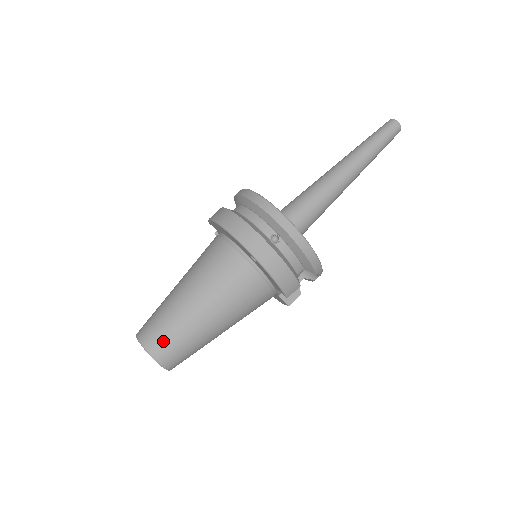
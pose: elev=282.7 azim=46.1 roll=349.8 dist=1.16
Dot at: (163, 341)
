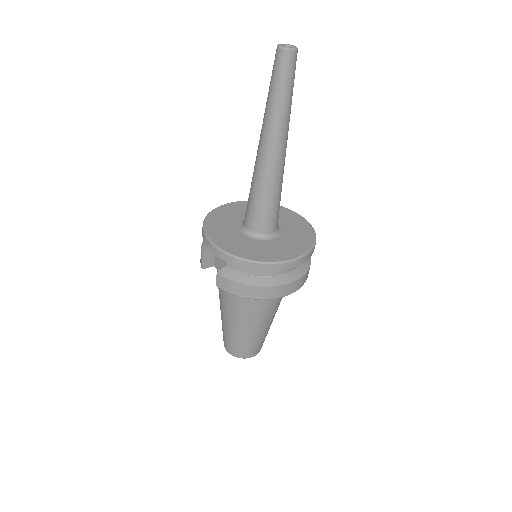
Dot at: (260, 346)
